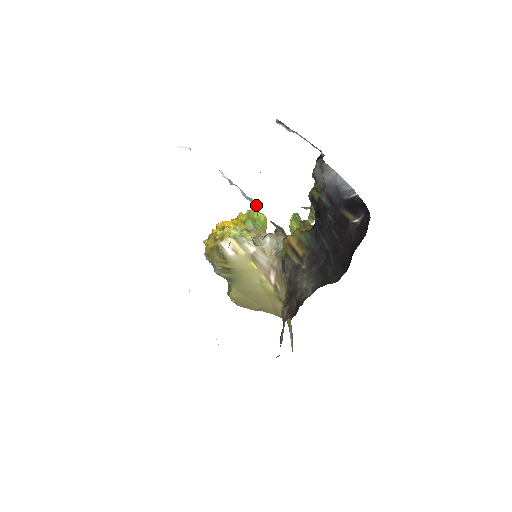
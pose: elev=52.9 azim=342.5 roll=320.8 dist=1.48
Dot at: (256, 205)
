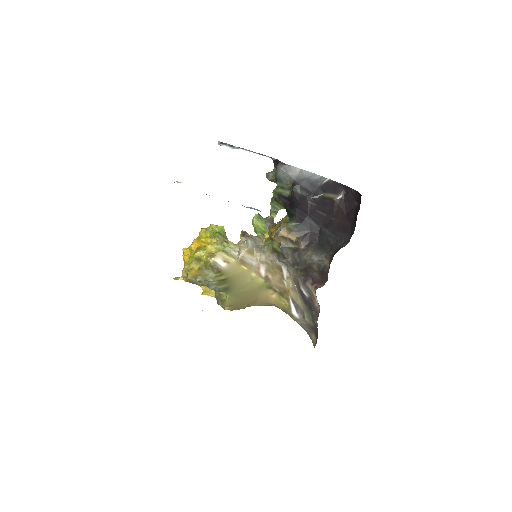
Dot at: (260, 211)
